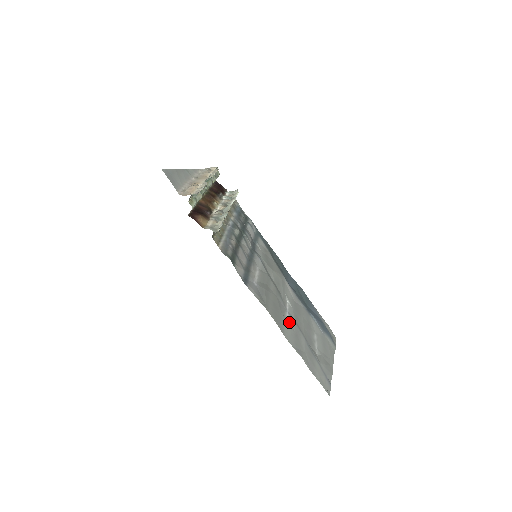
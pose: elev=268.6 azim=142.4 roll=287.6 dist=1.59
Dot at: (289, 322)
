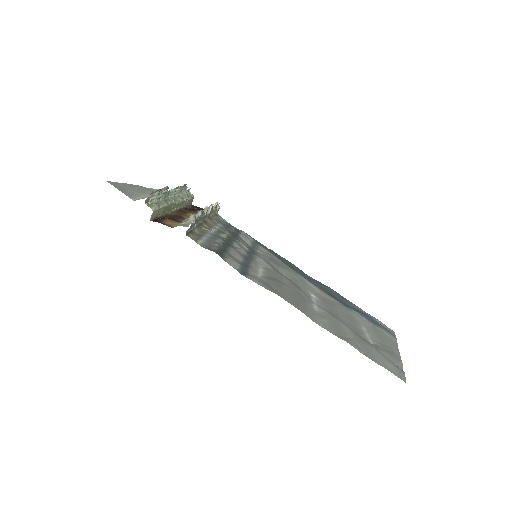
Dot at: (320, 313)
